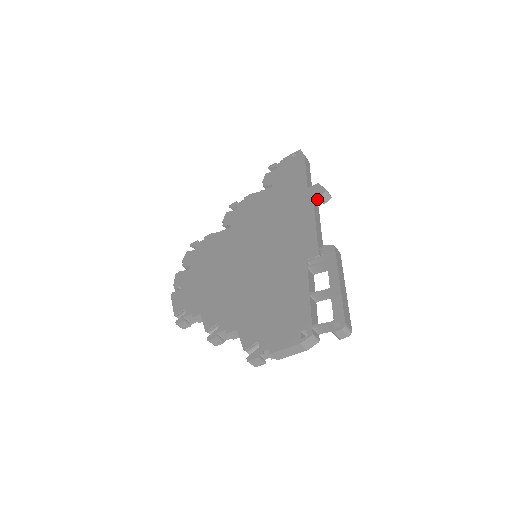
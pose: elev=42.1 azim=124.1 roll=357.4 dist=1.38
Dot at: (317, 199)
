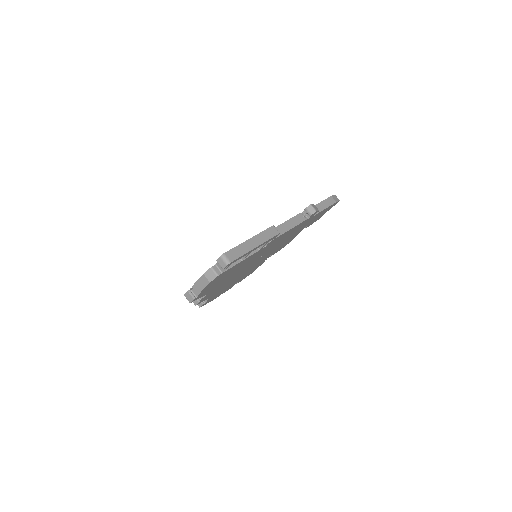
Dot at: (306, 213)
